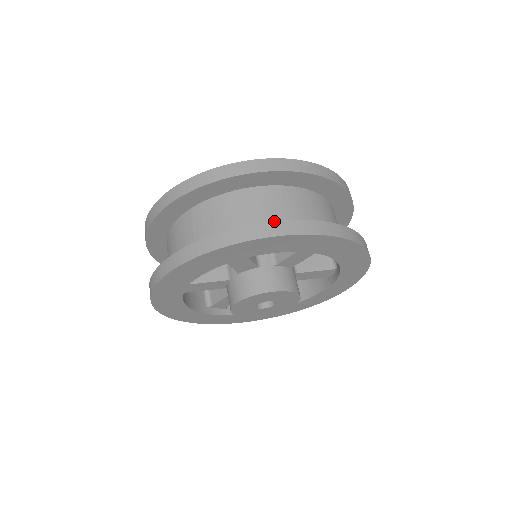
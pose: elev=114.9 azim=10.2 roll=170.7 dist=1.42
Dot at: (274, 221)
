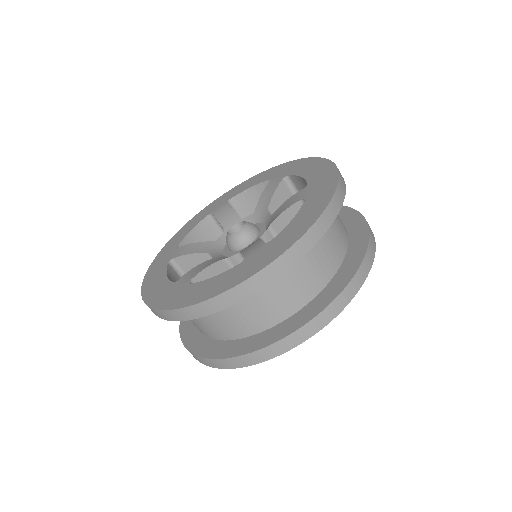
Dot at: (240, 356)
